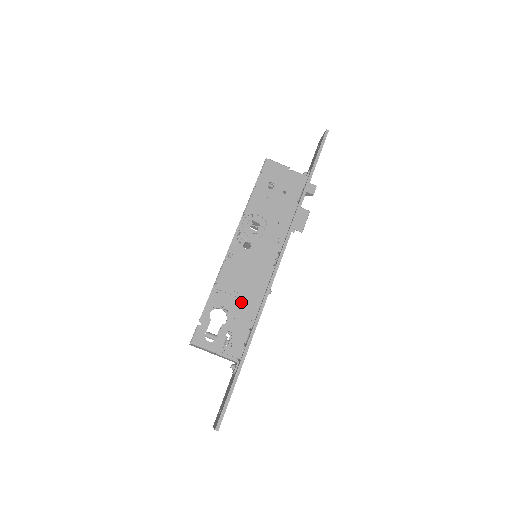
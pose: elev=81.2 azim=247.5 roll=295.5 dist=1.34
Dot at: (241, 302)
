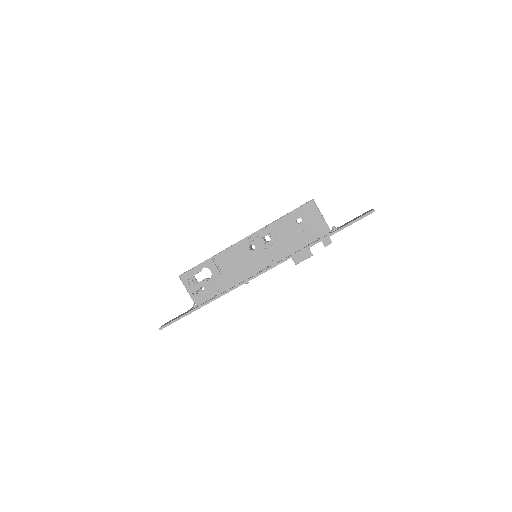
Dot at: (223, 277)
